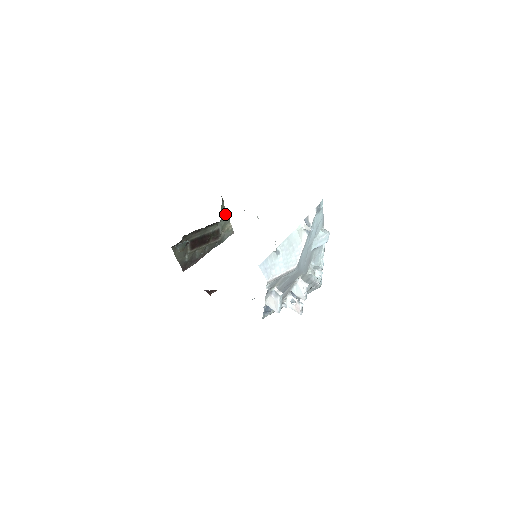
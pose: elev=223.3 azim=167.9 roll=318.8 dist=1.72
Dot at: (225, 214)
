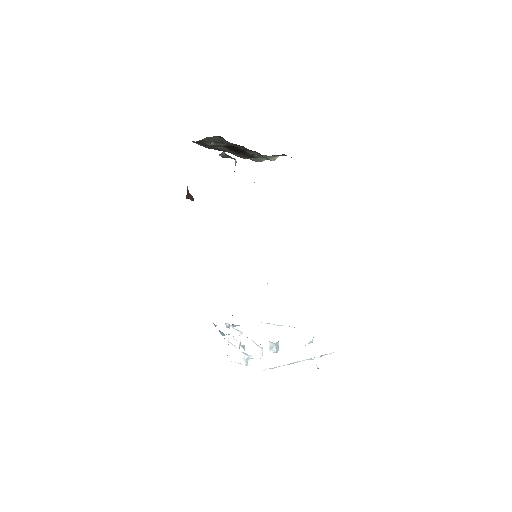
Dot at: (275, 157)
